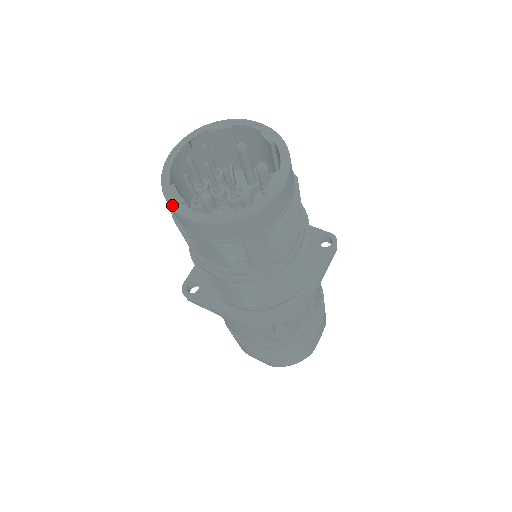
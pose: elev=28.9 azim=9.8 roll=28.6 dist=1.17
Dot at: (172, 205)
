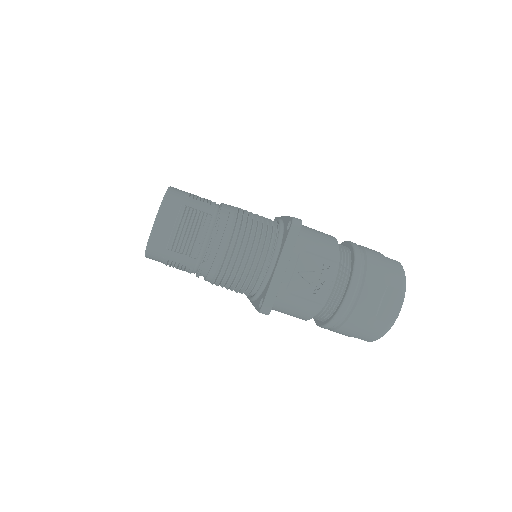
Dot at: occluded
